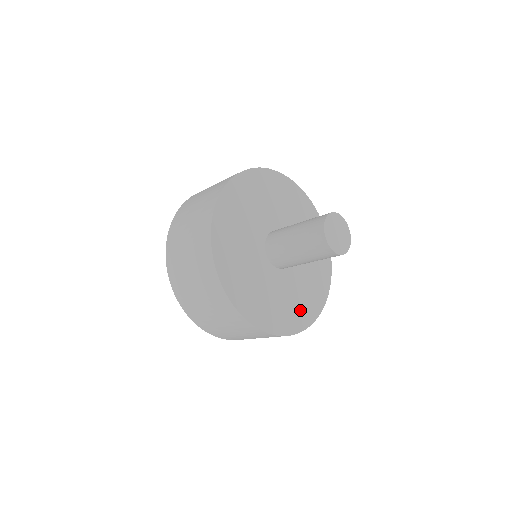
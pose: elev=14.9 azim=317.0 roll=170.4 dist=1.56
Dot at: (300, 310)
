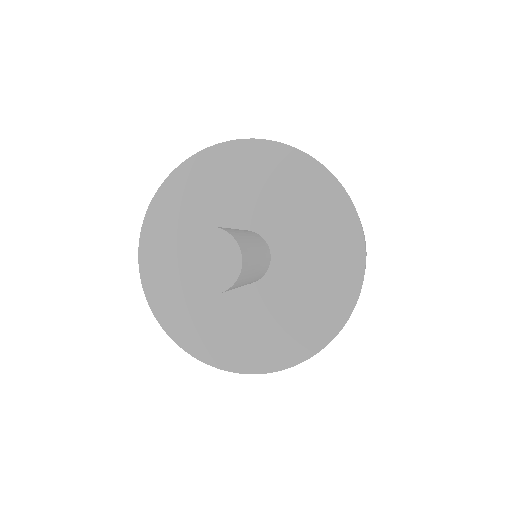
Dot at: (246, 346)
